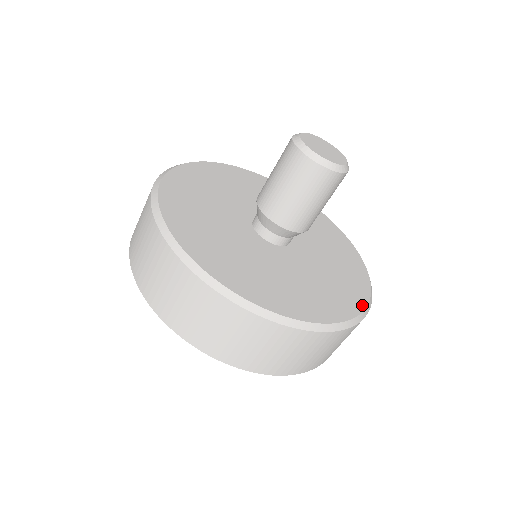
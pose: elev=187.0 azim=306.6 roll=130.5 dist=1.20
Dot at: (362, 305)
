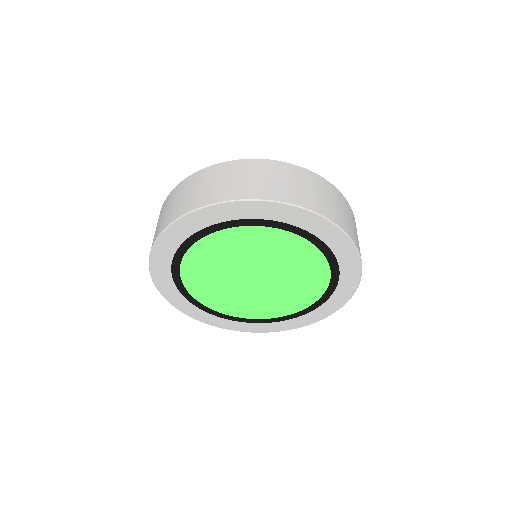
Dot at: occluded
